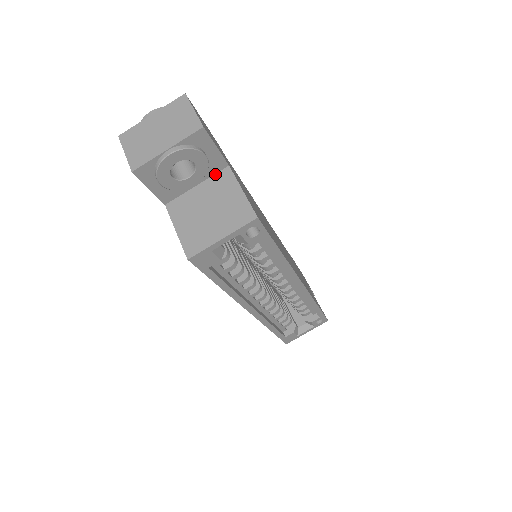
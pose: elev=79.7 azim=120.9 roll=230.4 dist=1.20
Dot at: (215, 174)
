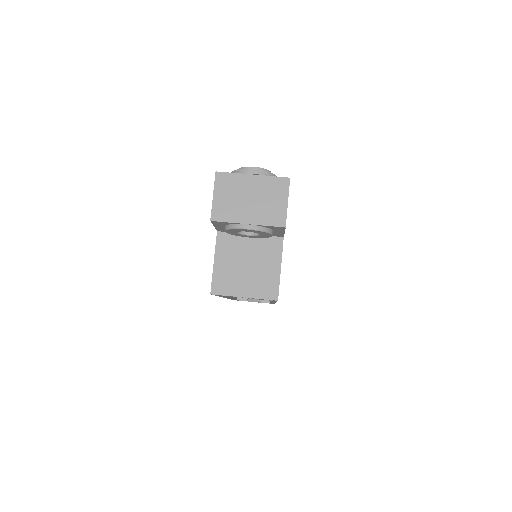
Dot at: occluded
